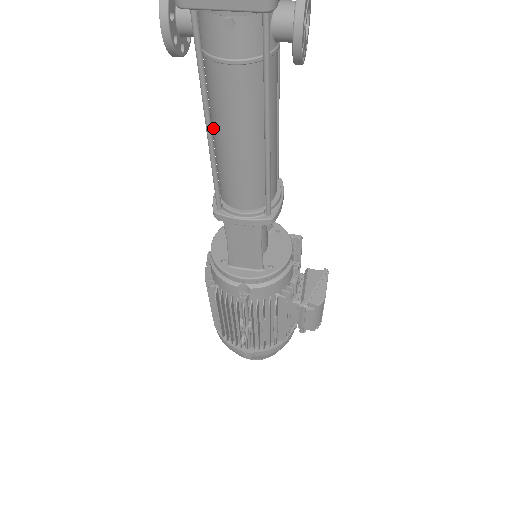
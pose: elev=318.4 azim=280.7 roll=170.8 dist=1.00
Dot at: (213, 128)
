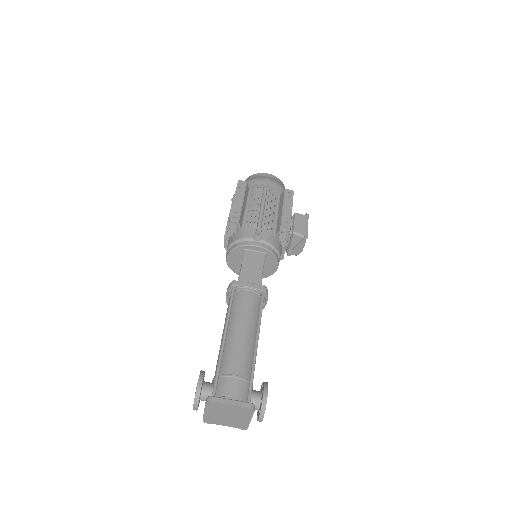
Dot at: occluded
